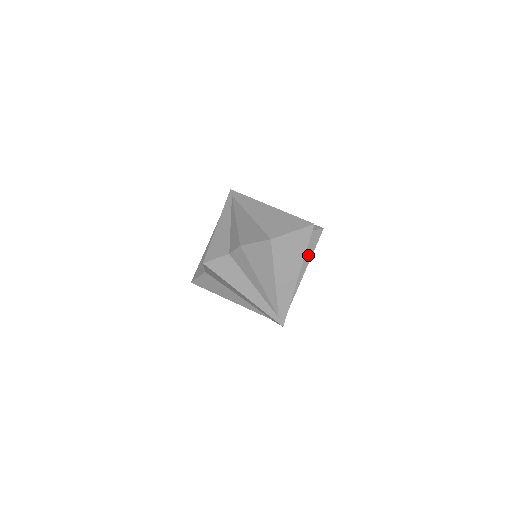
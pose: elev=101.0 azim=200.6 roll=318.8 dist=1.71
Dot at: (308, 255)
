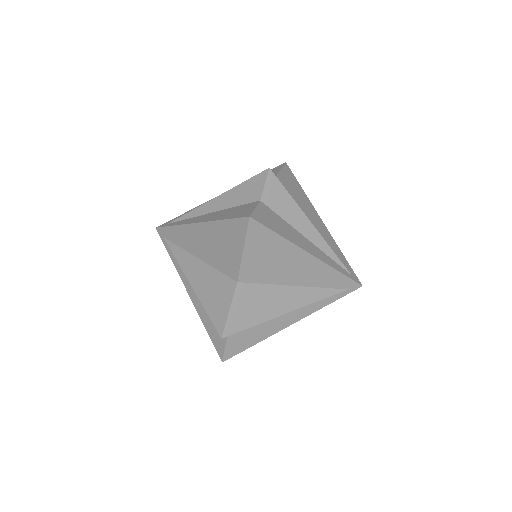
Dot at: (293, 213)
